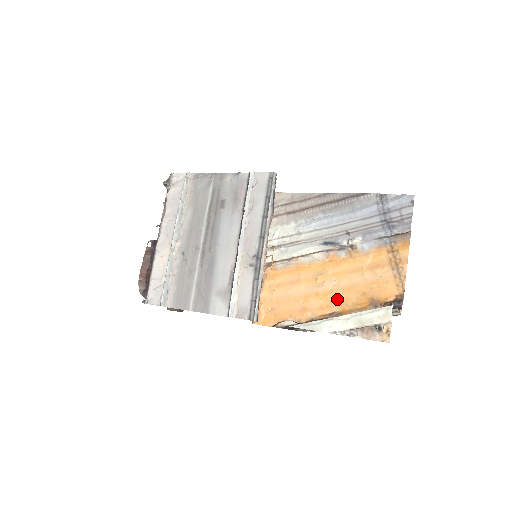
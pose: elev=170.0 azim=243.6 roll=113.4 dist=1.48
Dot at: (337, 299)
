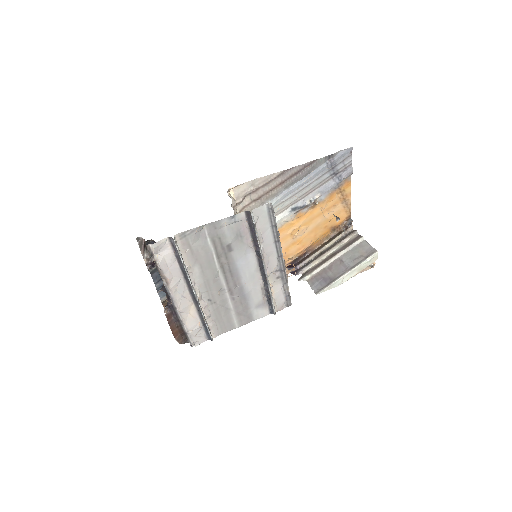
Dot at: (309, 239)
